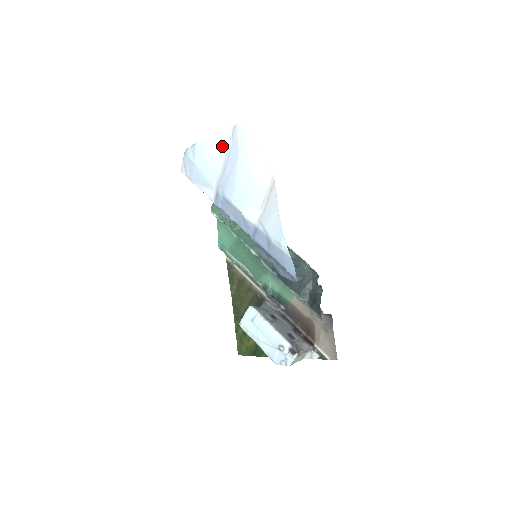
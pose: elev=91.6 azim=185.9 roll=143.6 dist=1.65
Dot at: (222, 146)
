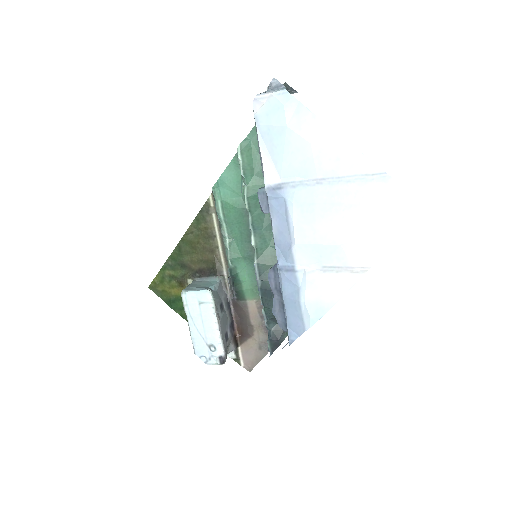
Dot at: (345, 165)
